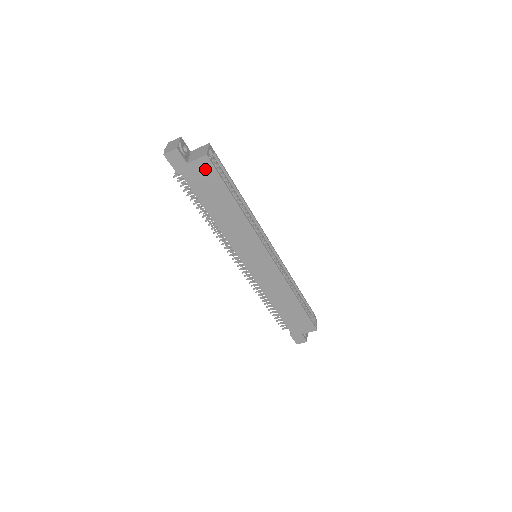
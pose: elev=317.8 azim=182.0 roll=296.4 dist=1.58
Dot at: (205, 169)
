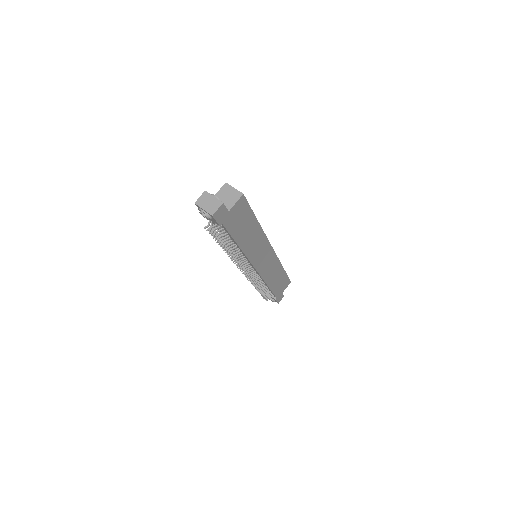
Dot at: (240, 207)
